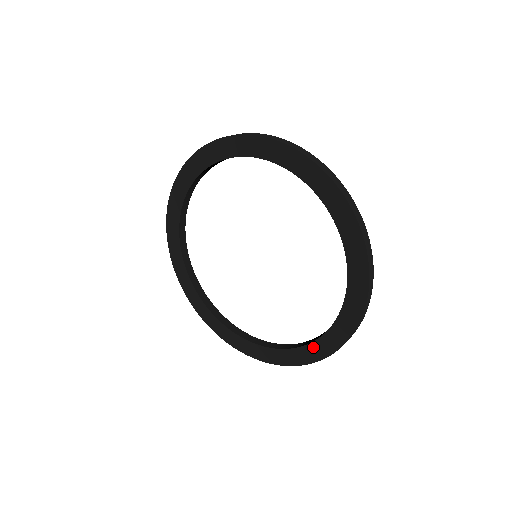
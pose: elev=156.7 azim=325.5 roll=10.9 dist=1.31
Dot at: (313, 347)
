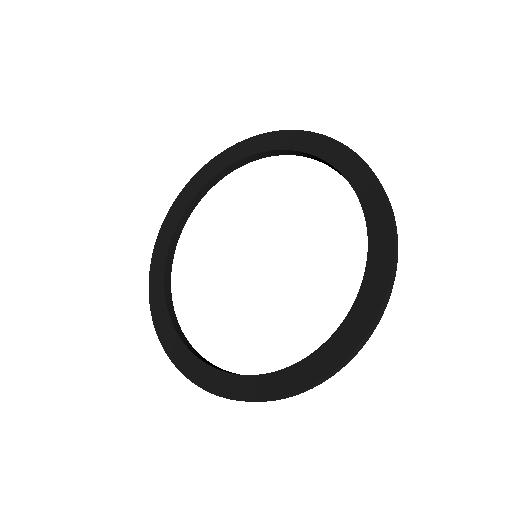
Dot at: (339, 336)
